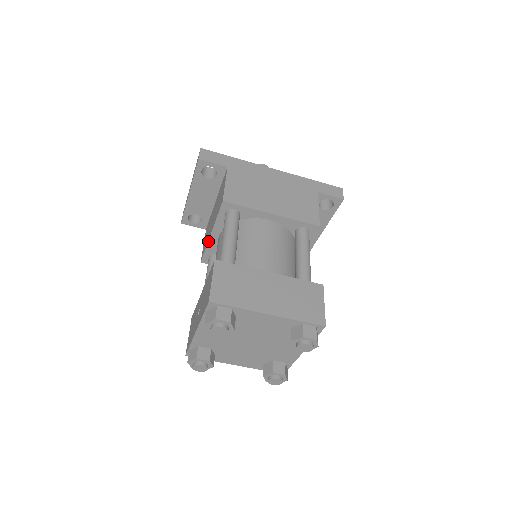
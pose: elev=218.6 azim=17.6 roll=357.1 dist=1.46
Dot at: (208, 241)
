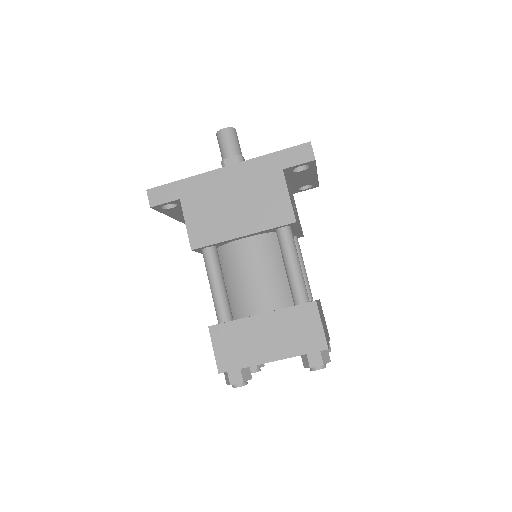
Dot at: occluded
